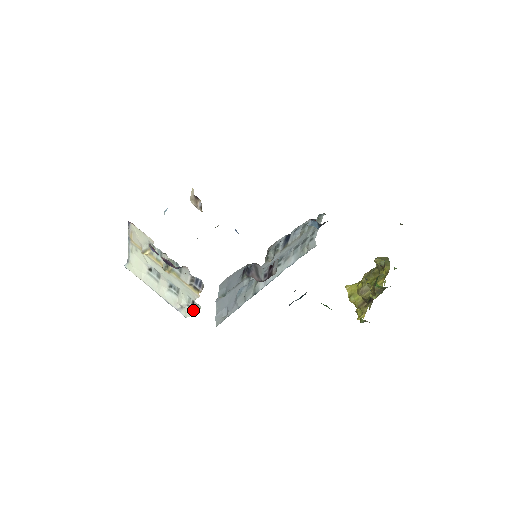
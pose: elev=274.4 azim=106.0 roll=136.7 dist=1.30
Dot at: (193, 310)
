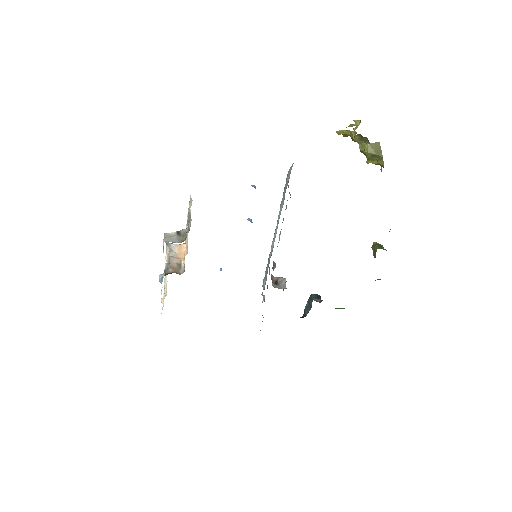
Dot at: occluded
